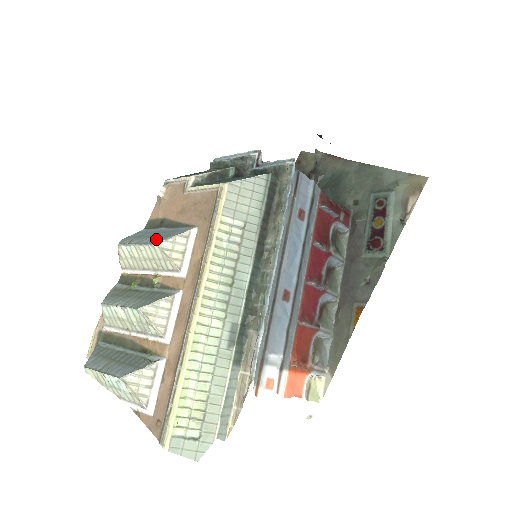
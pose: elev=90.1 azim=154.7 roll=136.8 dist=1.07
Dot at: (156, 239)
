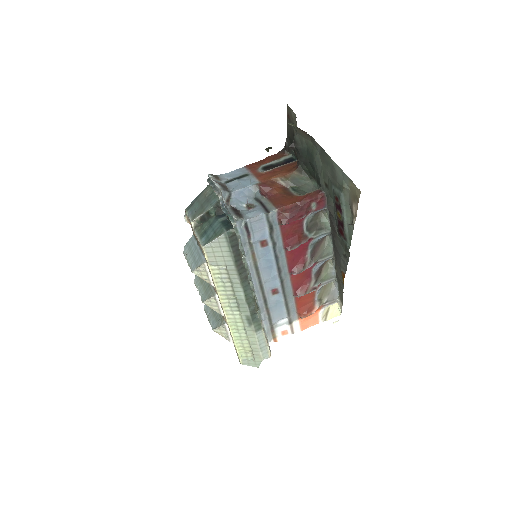
Dot at: (192, 265)
